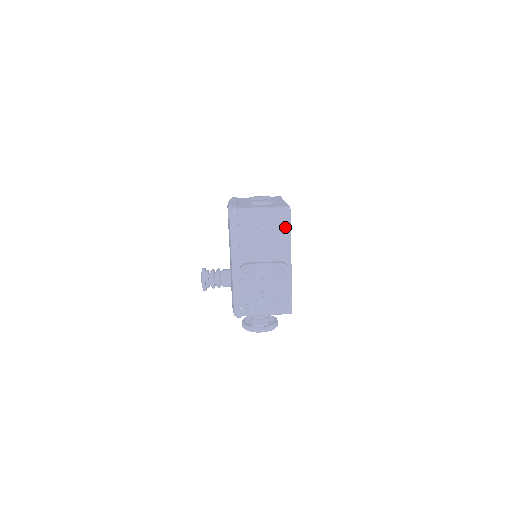
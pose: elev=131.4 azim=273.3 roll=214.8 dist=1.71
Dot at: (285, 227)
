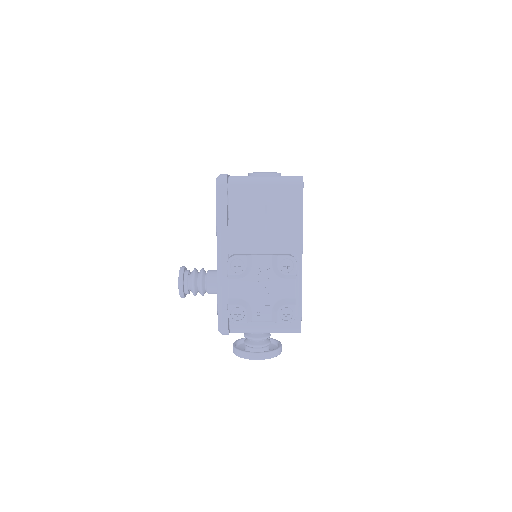
Dot at: (295, 204)
